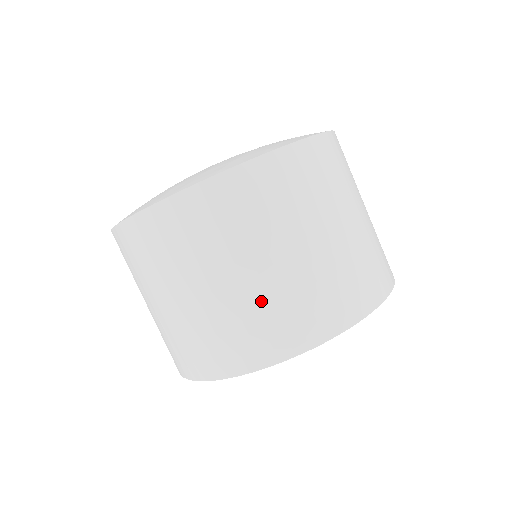
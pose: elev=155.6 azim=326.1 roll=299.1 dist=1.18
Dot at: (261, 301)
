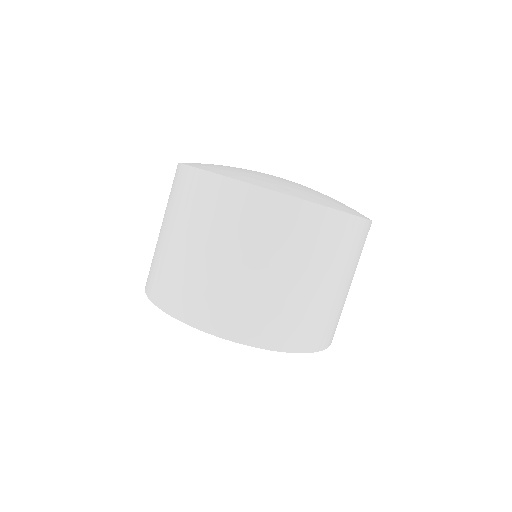
Dot at: (302, 306)
